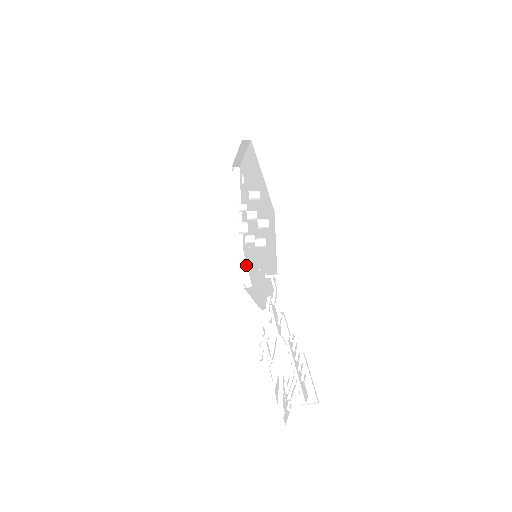
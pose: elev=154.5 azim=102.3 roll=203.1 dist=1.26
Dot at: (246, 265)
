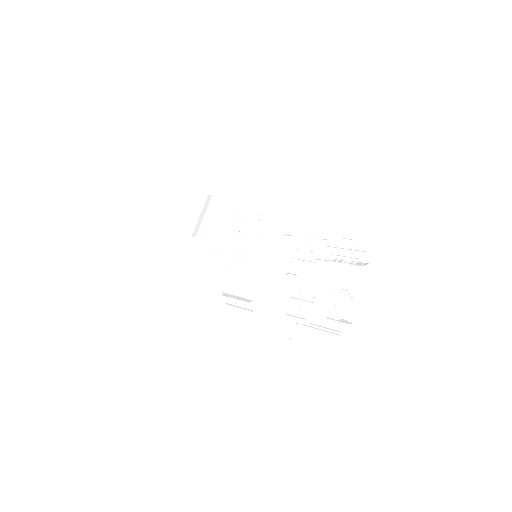
Dot at: (236, 296)
